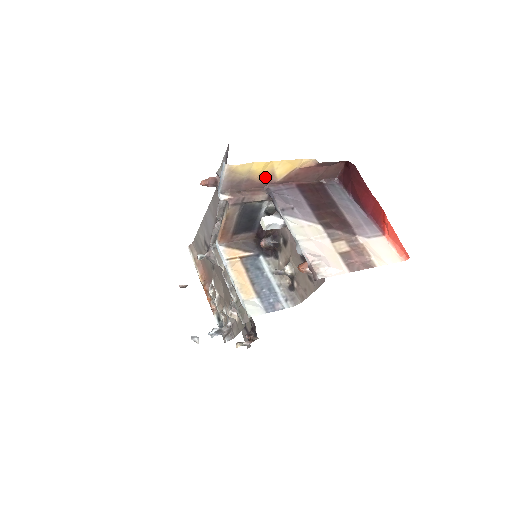
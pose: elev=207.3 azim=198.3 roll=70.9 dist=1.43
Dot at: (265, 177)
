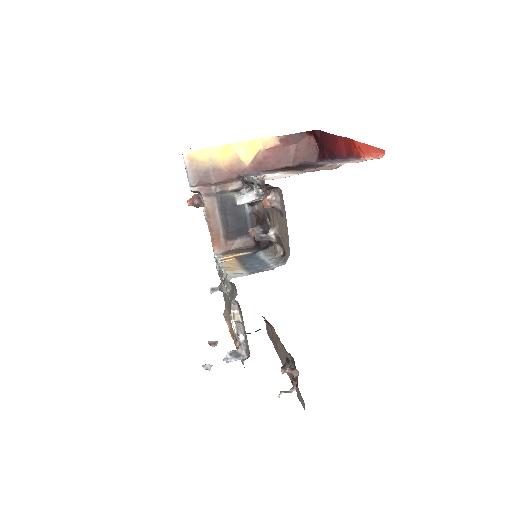
Dot at: (232, 164)
